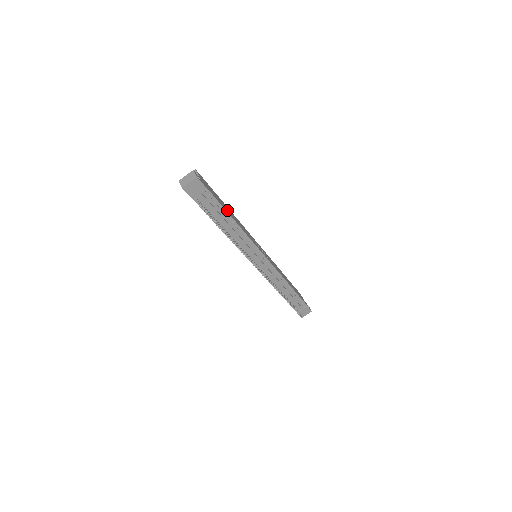
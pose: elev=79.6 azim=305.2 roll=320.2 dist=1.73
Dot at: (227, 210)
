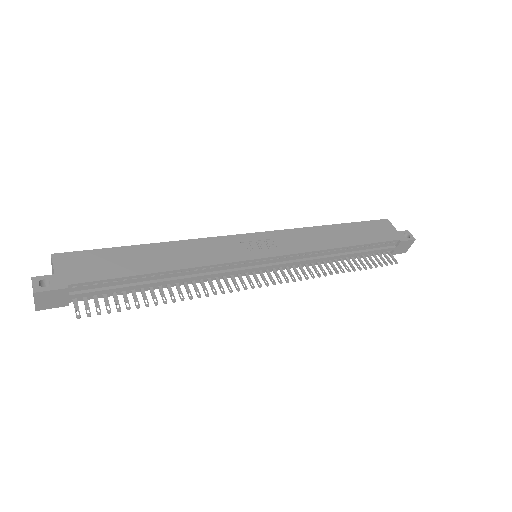
Dot at: (142, 265)
